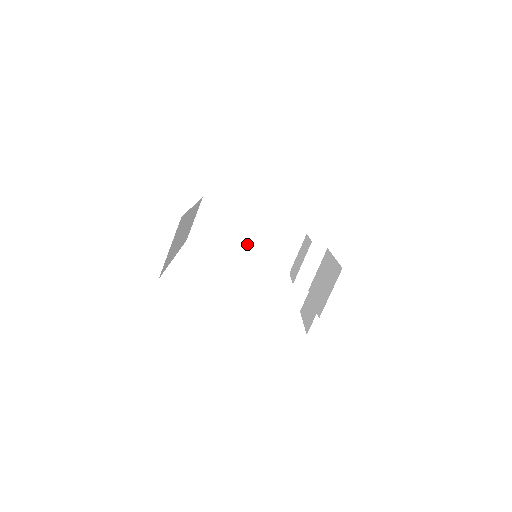
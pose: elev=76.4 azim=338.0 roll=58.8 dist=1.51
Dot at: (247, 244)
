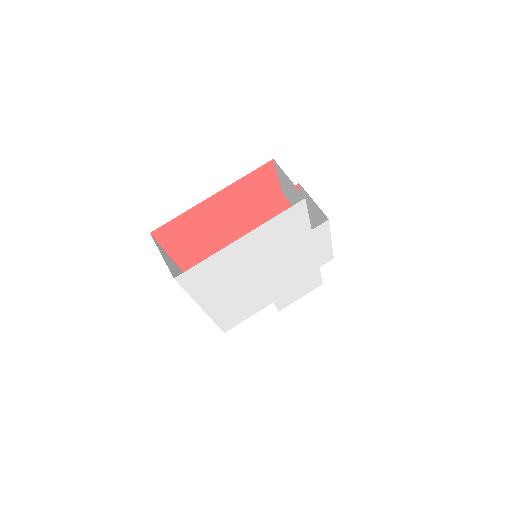
Dot at: (273, 302)
